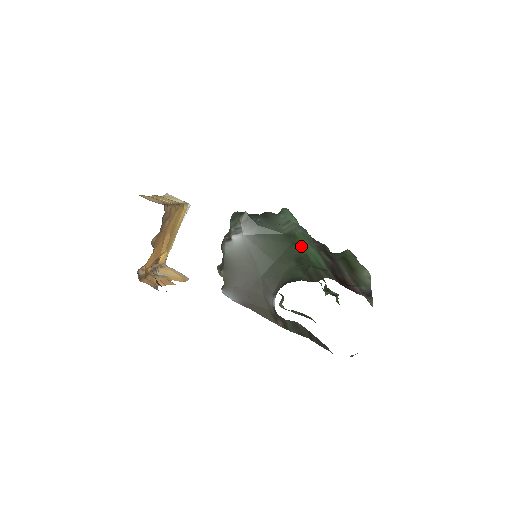
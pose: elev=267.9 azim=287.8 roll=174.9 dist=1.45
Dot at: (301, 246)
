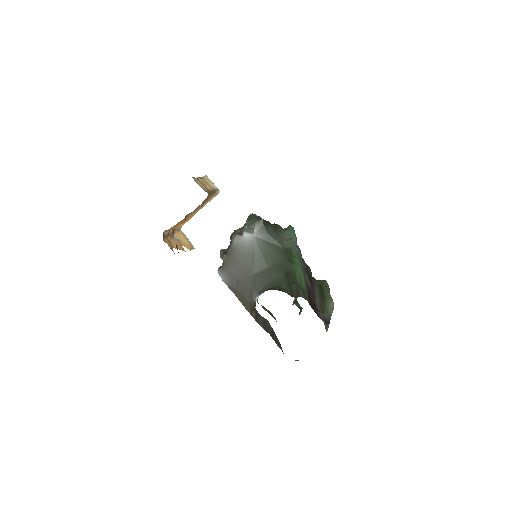
Dot at: (293, 263)
